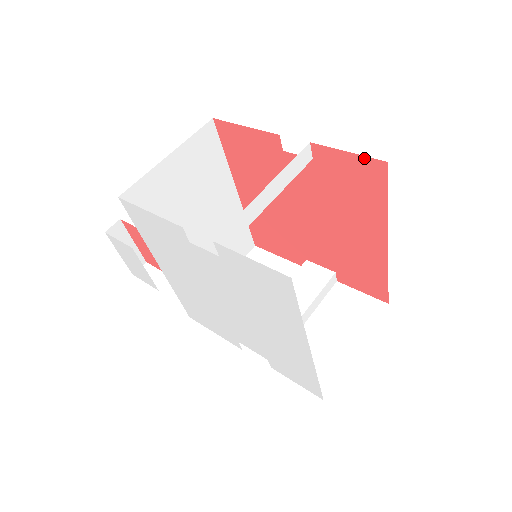
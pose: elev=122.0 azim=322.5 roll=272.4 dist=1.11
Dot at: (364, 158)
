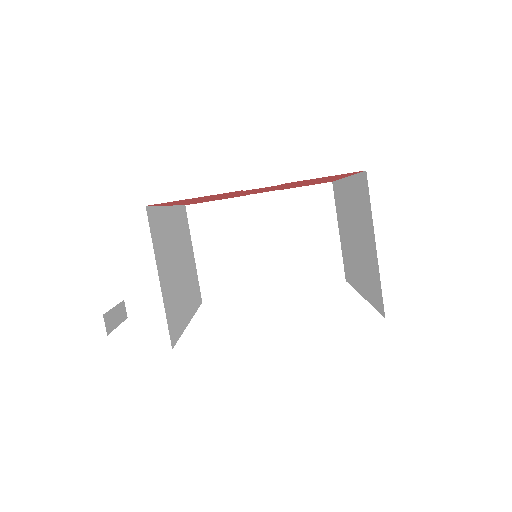
Dot at: (342, 174)
